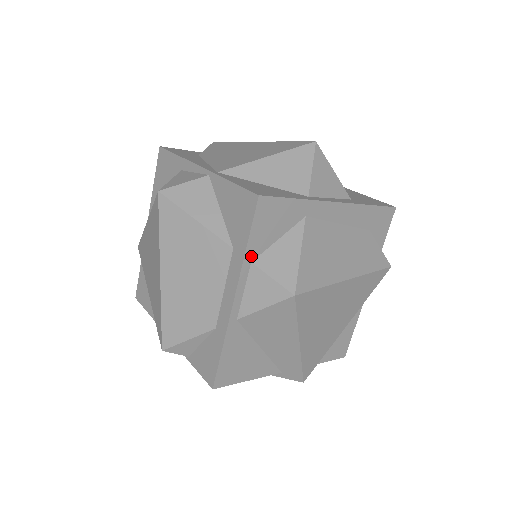
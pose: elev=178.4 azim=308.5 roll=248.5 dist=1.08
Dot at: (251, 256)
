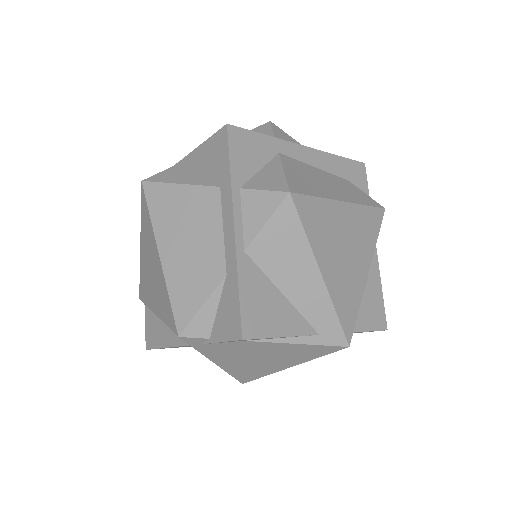
Dot at: (238, 182)
